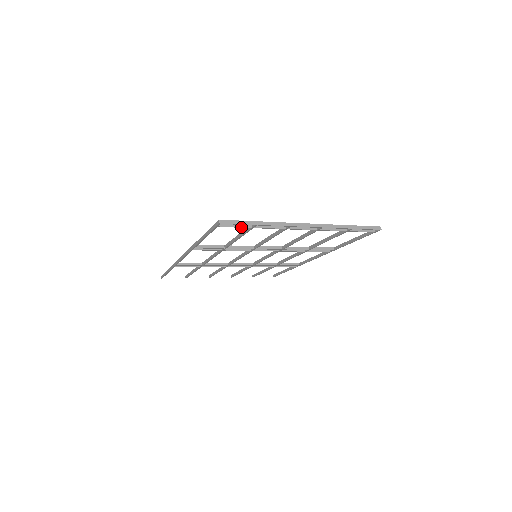
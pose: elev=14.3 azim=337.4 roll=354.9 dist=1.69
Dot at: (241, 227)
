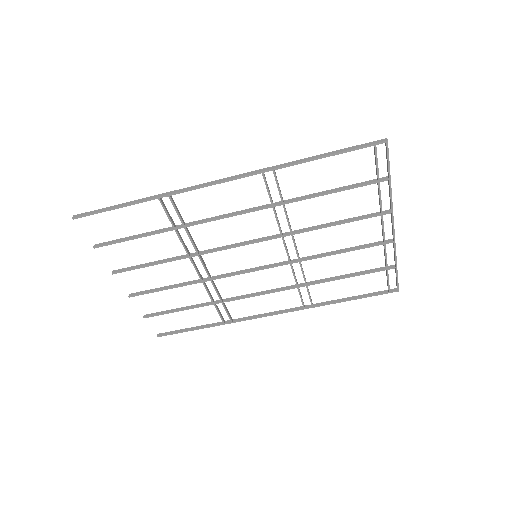
Dot at: (378, 170)
